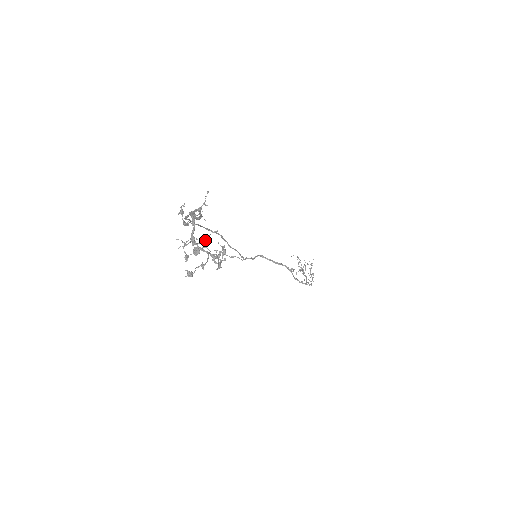
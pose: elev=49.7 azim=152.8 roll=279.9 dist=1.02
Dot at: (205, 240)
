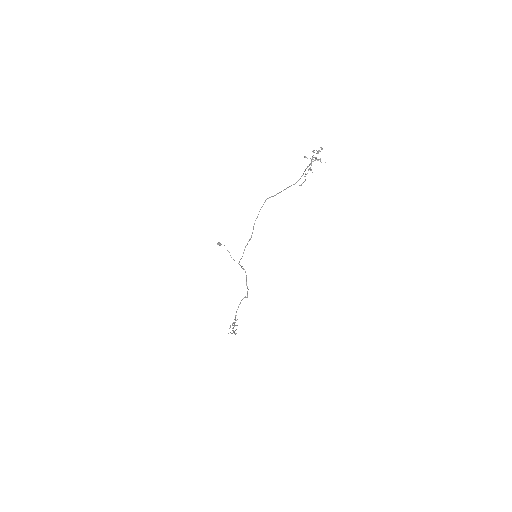
Dot at: (318, 159)
